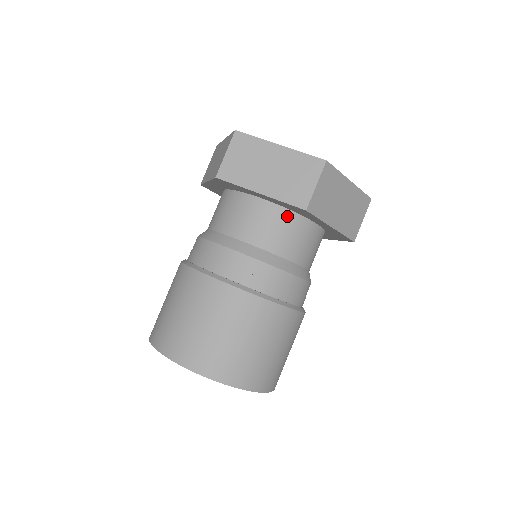
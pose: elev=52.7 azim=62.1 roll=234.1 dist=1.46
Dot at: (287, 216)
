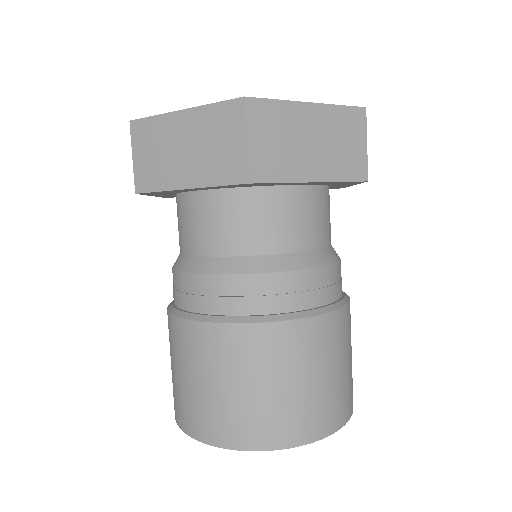
Dot at: (245, 197)
